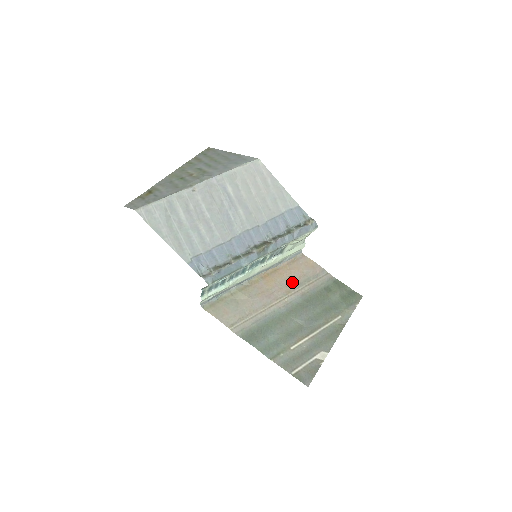
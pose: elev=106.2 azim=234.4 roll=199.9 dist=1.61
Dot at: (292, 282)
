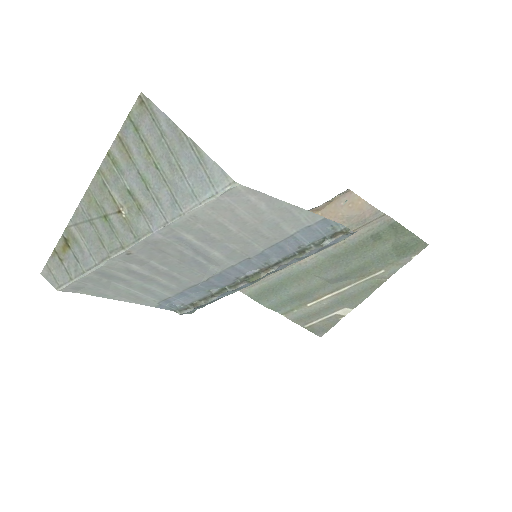
Dot at: occluded
